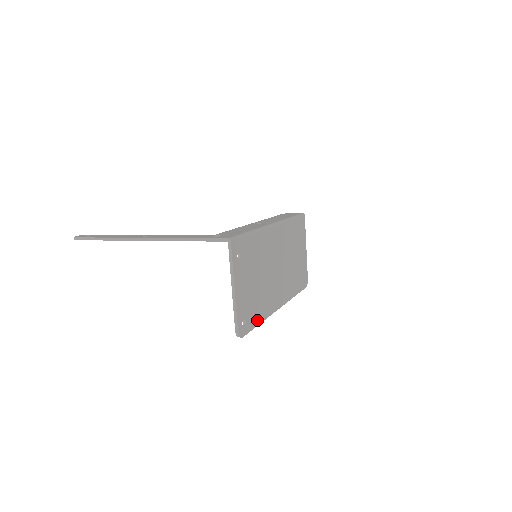
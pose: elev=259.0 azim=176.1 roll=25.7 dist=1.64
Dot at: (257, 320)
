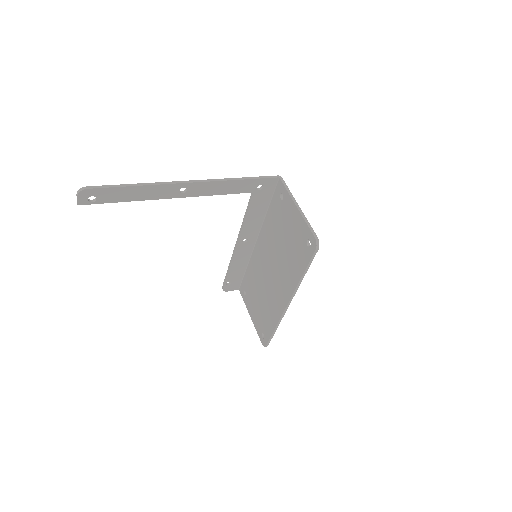
Dot at: (304, 267)
